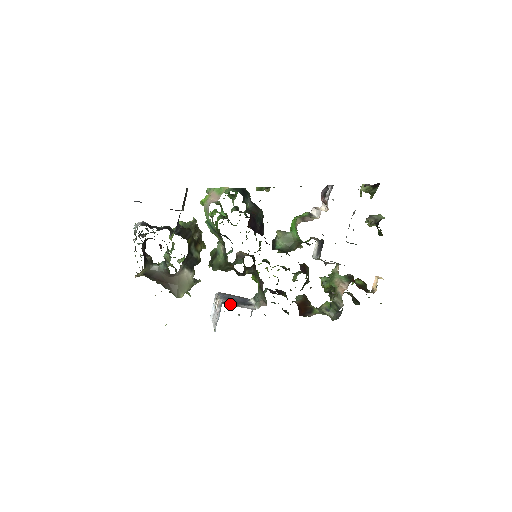
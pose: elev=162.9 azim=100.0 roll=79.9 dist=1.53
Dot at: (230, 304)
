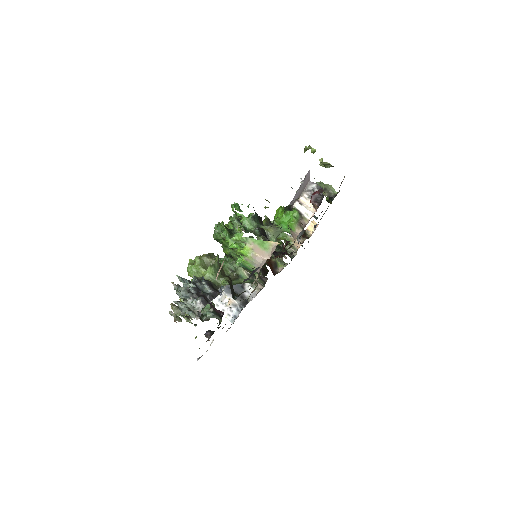
Dot at: (245, 303)
